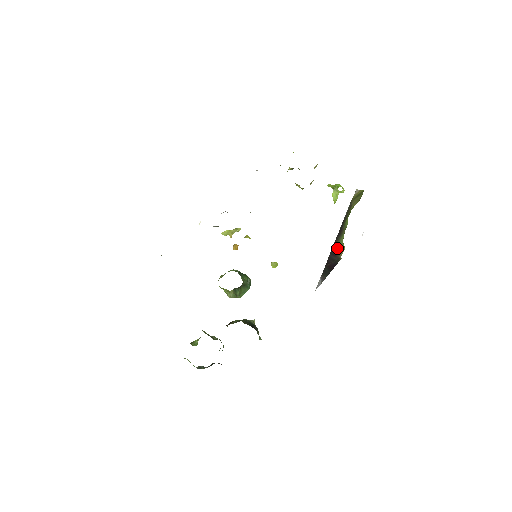
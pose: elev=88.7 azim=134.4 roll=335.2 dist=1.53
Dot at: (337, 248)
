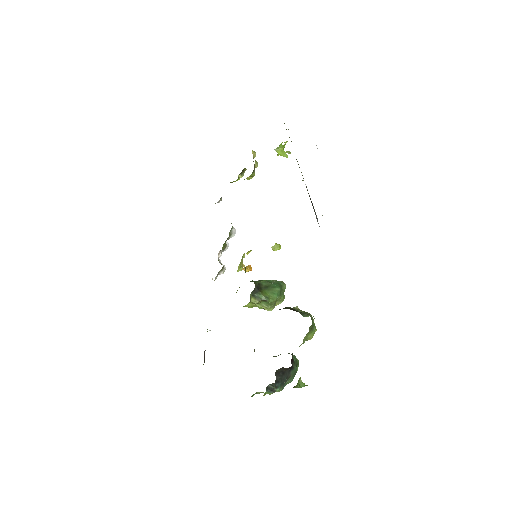
Dot at: occluded
